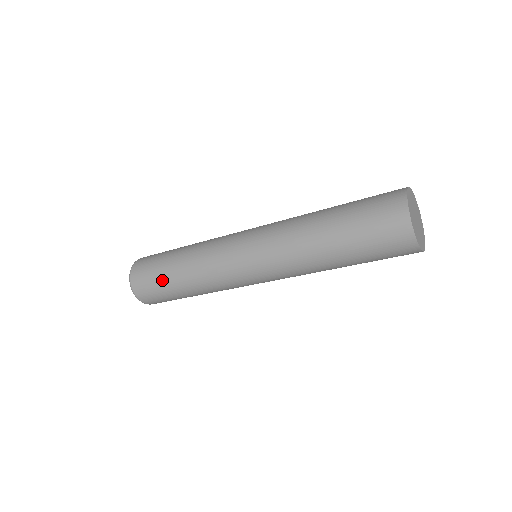
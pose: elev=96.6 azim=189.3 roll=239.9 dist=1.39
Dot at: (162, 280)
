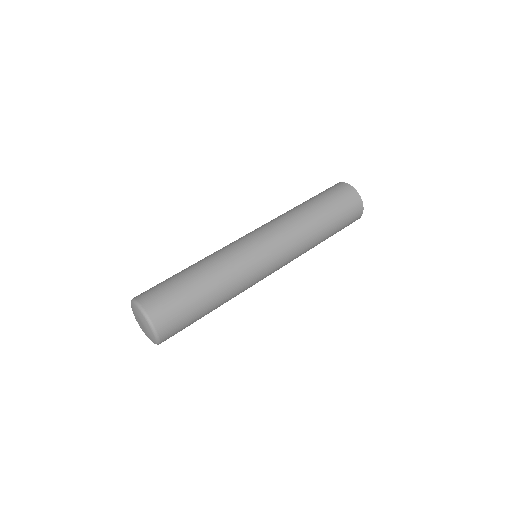
Dot at: (180, 284)
